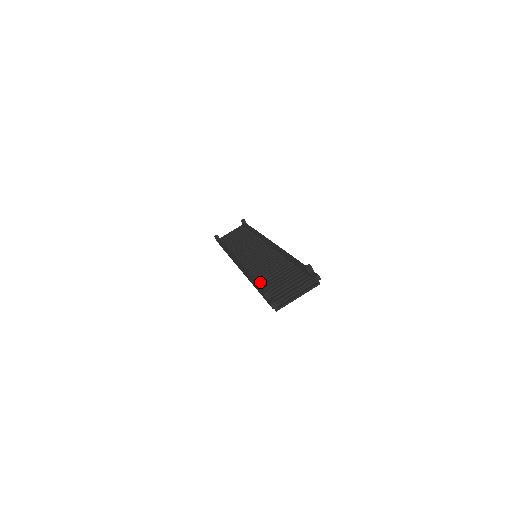
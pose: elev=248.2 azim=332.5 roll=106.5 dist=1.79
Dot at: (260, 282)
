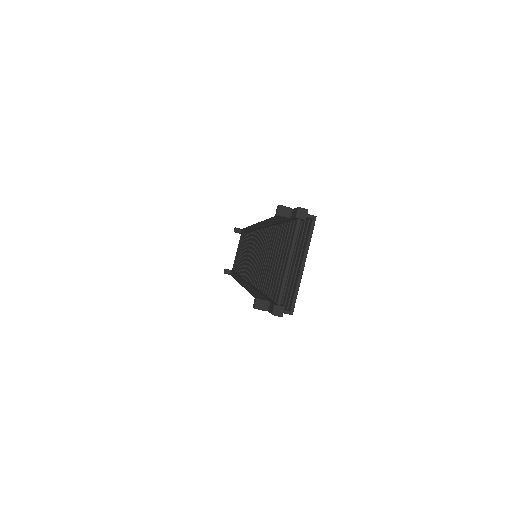
Dot at: (260, 288)
